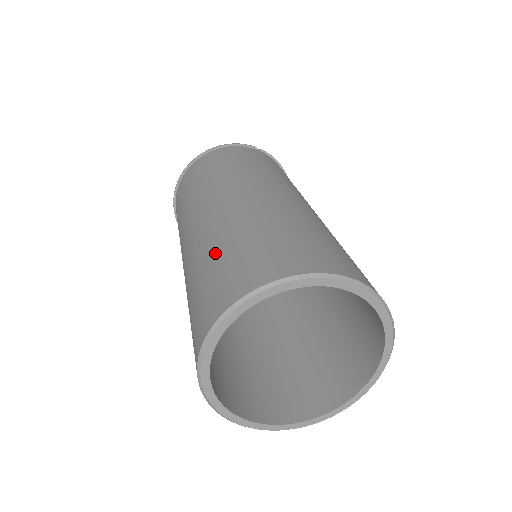
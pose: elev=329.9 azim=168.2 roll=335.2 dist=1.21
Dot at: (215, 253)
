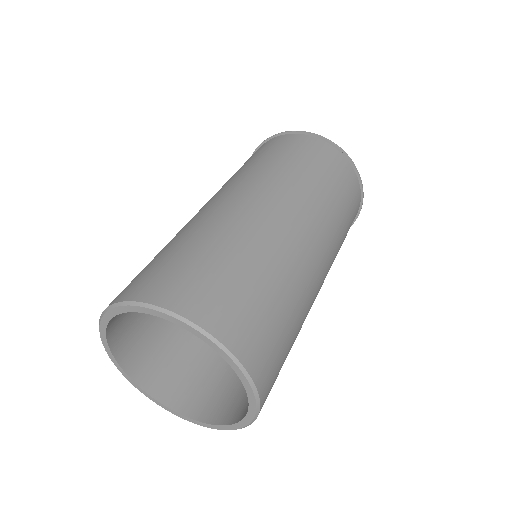
Dot at: (172, 245)
